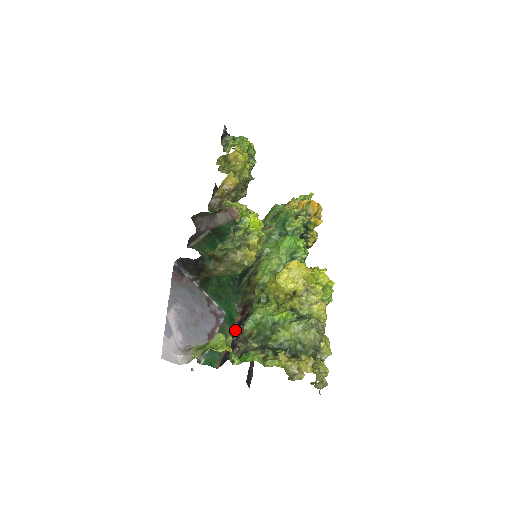
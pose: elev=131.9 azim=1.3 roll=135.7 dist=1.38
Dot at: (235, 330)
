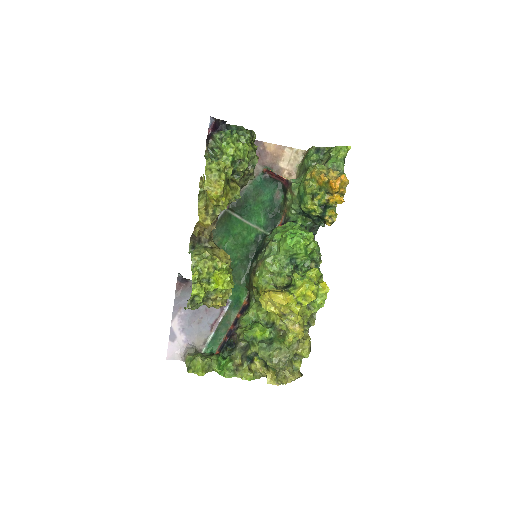
Dot at: (237, 317)
